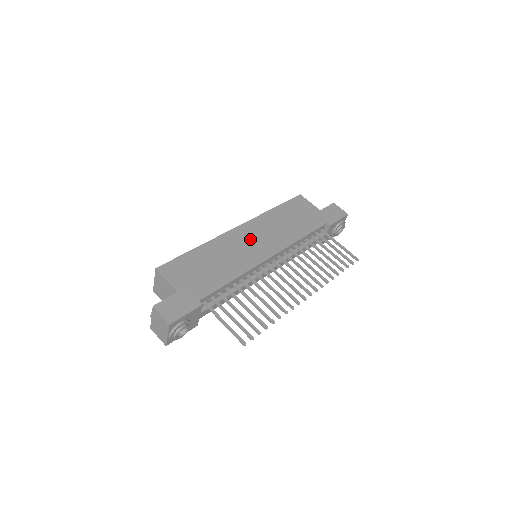
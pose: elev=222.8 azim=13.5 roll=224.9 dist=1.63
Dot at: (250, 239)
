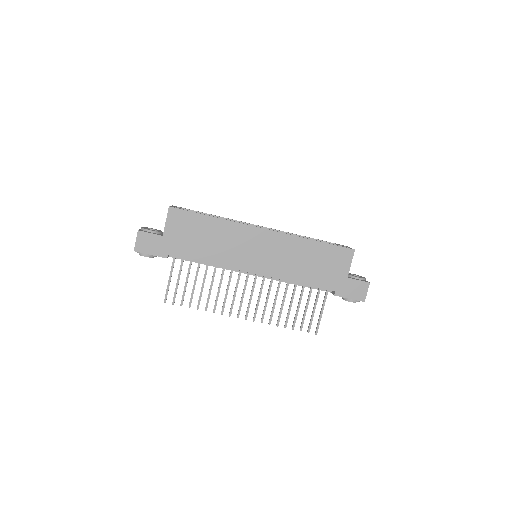
Dot at: (258, 247)
